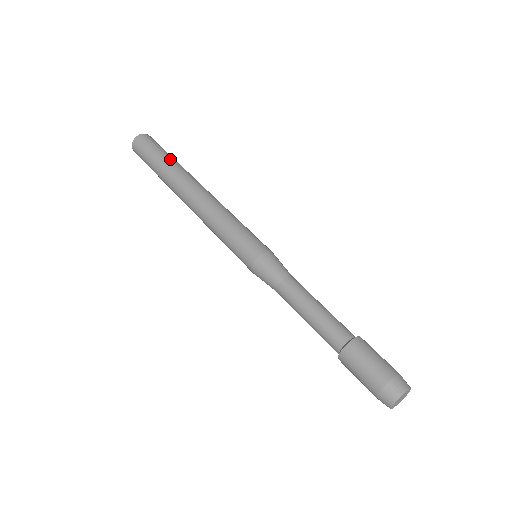
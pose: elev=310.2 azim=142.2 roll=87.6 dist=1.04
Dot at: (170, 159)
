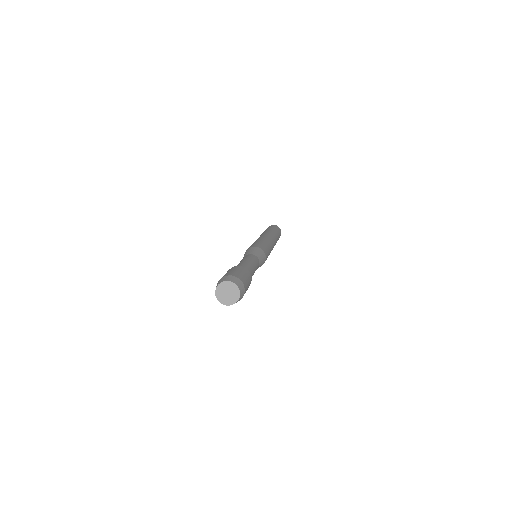
Dot at: (272, 230)
